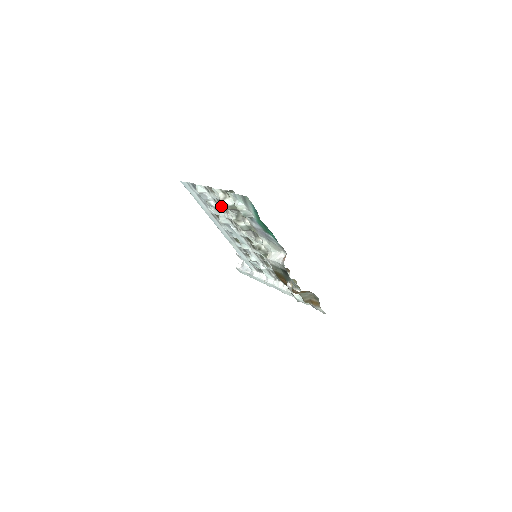
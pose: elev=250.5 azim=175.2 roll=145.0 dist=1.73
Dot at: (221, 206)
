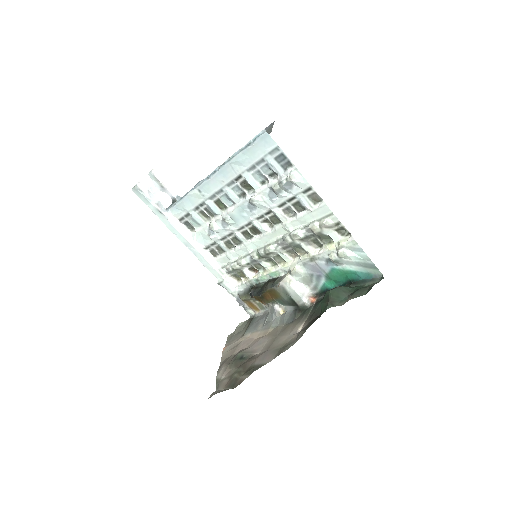
Dot at: (289, 204)
